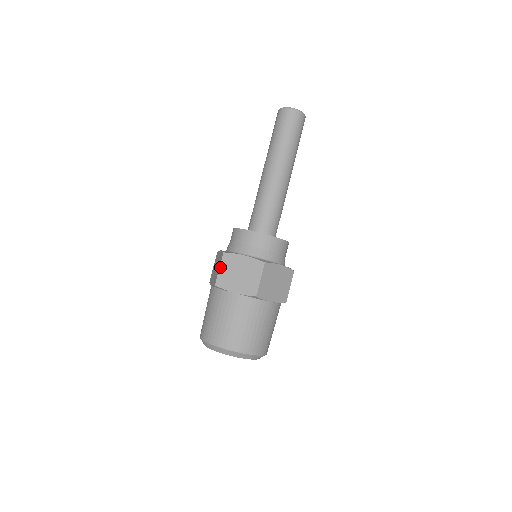
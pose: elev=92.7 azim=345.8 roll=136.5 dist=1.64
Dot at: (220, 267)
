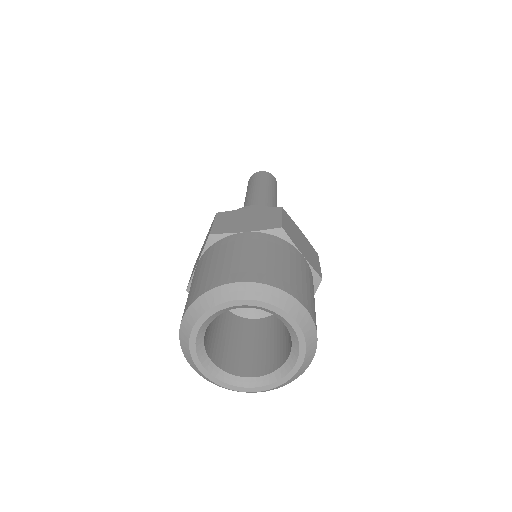
Dot at: (214, 221)
